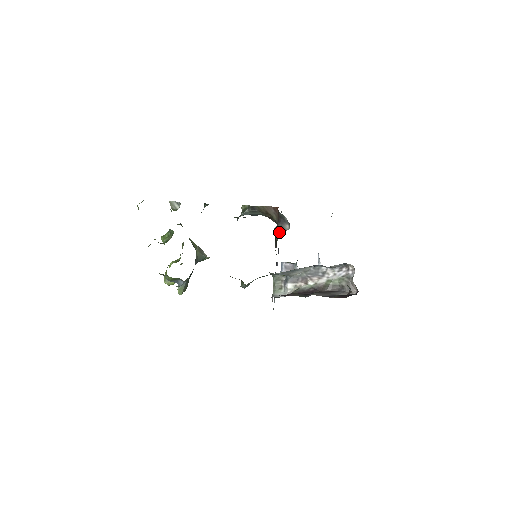
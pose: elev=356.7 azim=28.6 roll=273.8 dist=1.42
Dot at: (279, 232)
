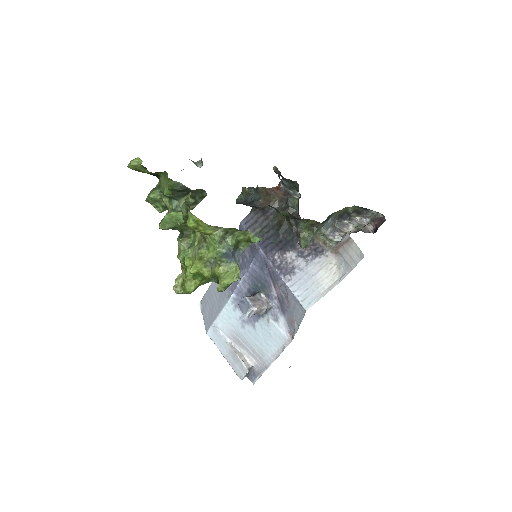
Dot at: (296, 199)
